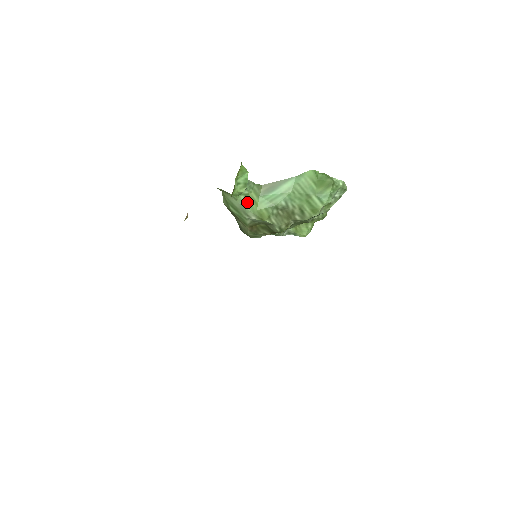
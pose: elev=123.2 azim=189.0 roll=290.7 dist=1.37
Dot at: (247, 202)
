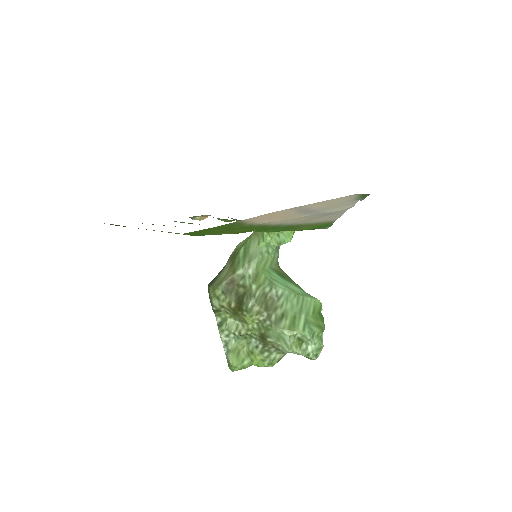
Dot at: (262, 256)
